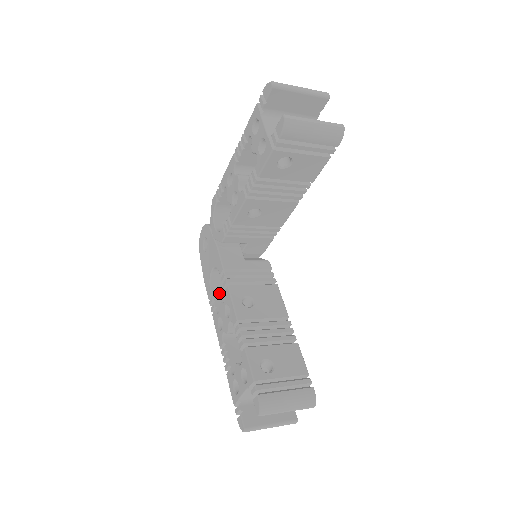
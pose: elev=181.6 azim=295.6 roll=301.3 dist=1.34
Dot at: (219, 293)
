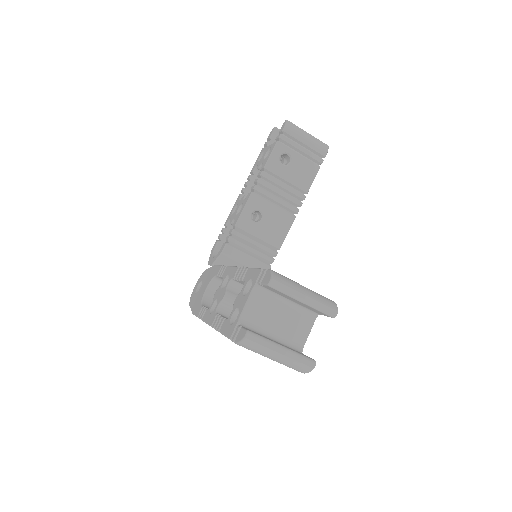
Dot at: occluded
